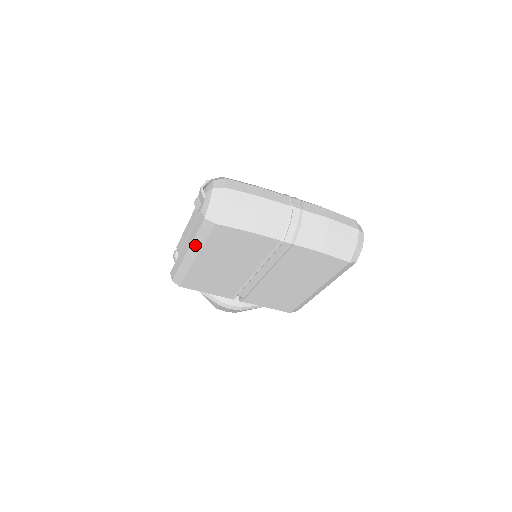
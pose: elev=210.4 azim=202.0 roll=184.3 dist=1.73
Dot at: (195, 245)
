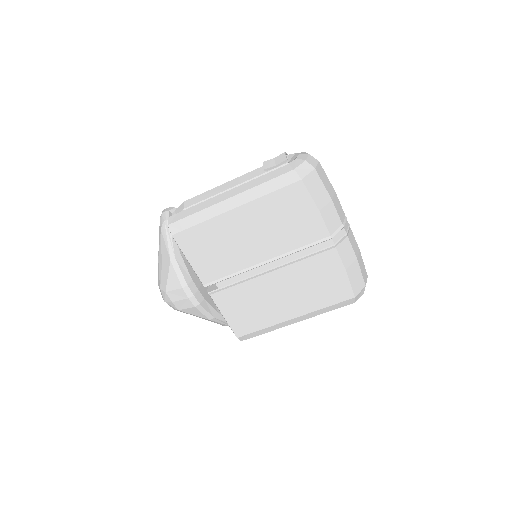
Dot at: (251, 193)
